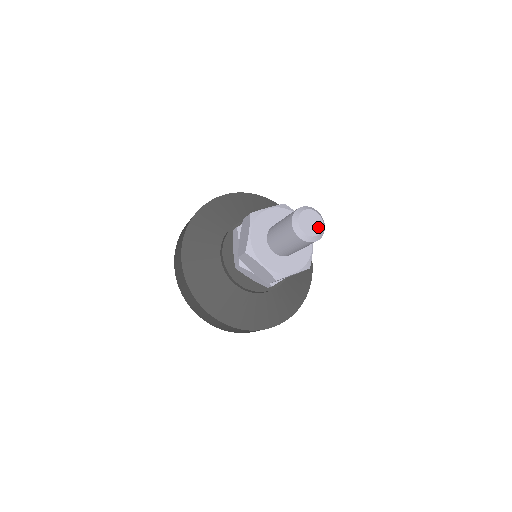
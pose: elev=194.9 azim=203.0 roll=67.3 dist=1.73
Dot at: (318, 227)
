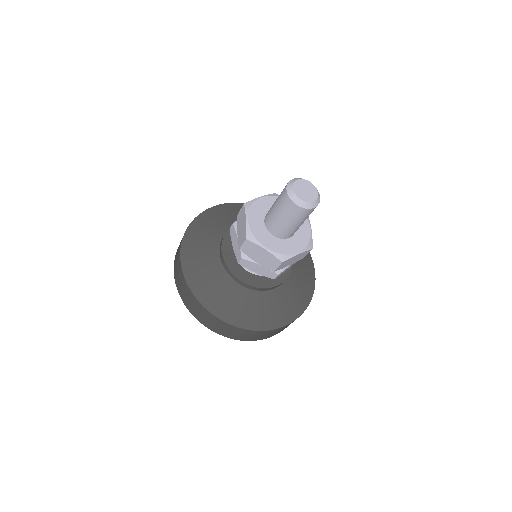
Dot at: (308, 198)
